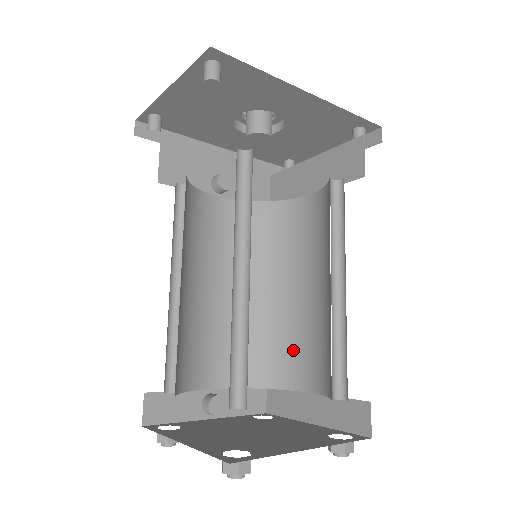
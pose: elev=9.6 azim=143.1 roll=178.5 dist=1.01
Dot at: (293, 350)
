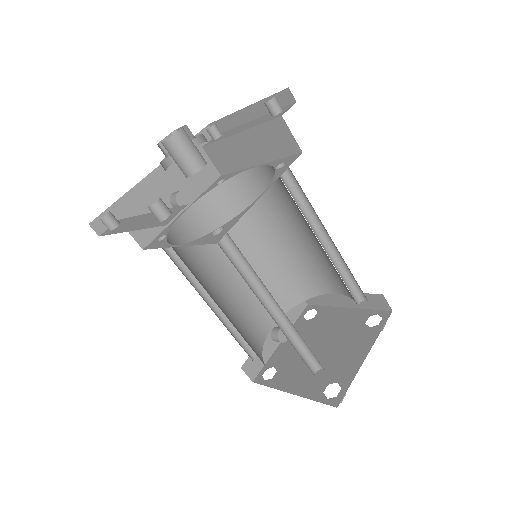
Dot at: (308, 273)
